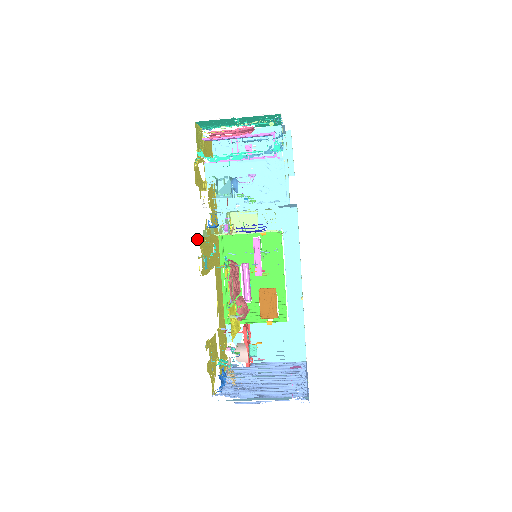
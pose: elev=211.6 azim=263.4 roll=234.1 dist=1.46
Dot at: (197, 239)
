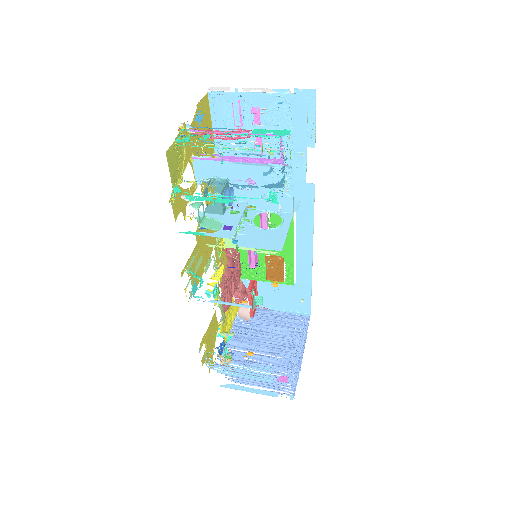
Dot at: (181, 273)
